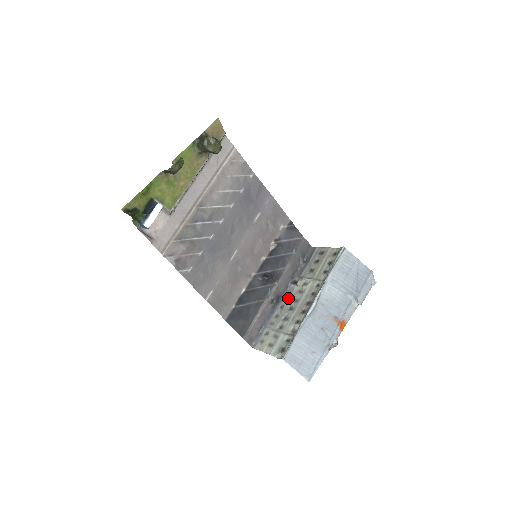
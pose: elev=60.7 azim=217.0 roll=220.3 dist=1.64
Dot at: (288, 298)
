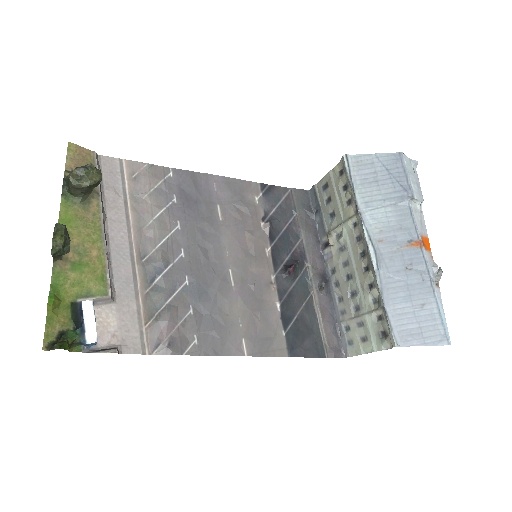
Dot at: (334, 268)
